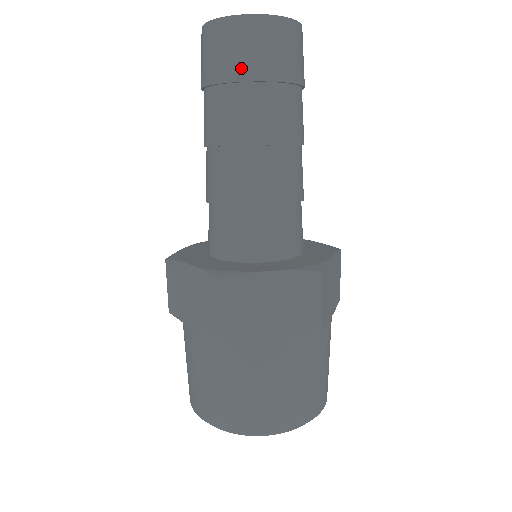
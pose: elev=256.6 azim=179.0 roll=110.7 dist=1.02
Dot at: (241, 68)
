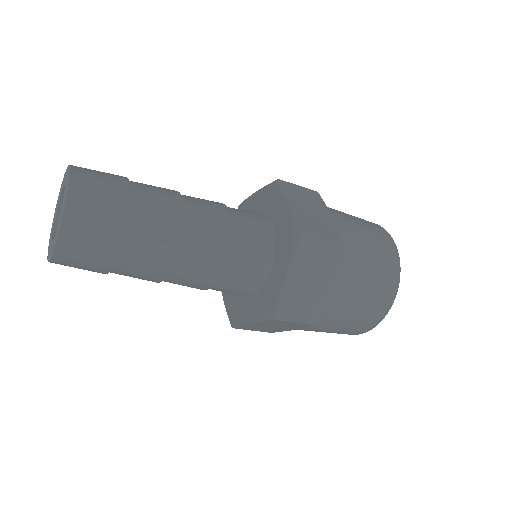
Dot at: occluded
